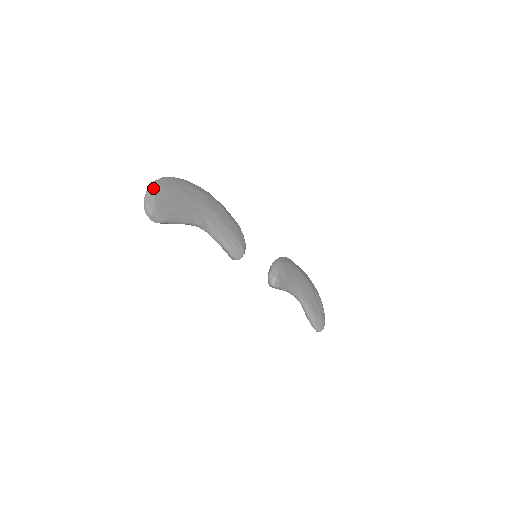
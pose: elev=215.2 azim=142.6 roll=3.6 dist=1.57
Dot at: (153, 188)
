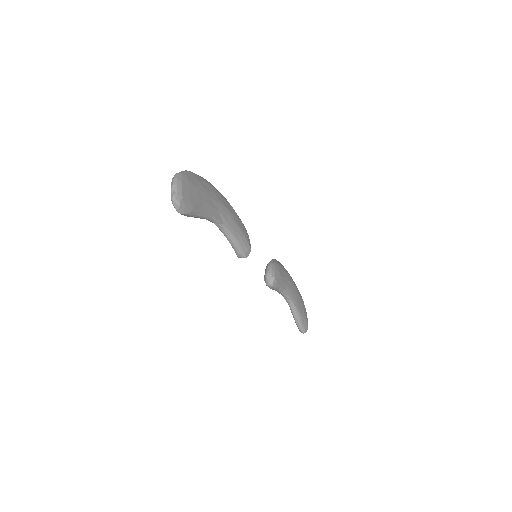
Dot at: (179, 180)
